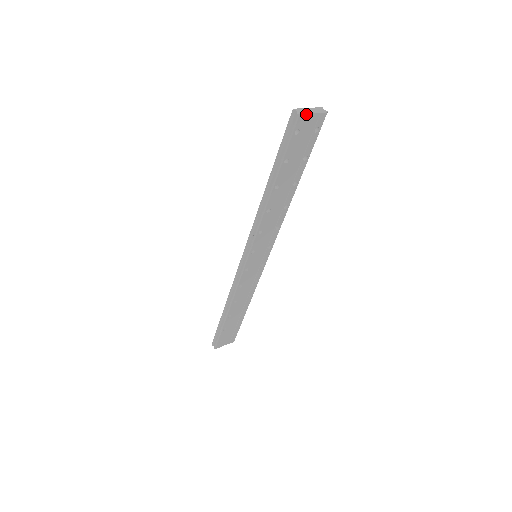
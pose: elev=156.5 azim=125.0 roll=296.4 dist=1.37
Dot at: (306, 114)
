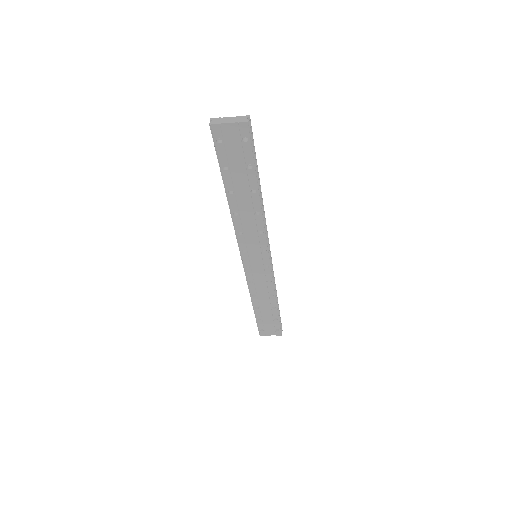
Dot at: (219, 124)
